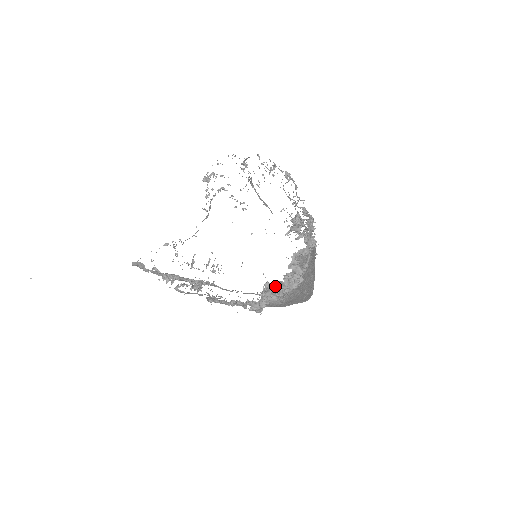
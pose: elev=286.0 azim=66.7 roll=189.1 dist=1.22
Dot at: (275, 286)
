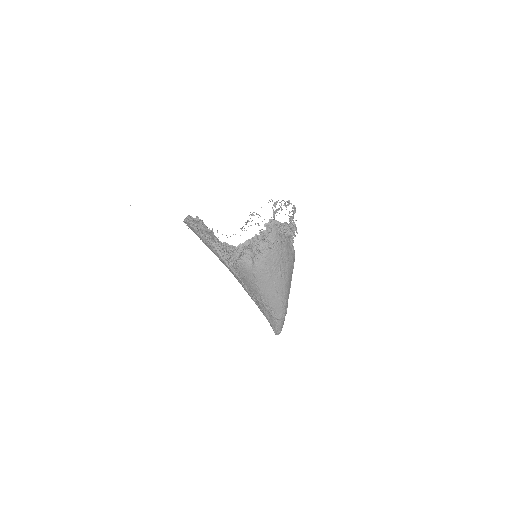
Dot at: (253, 240)
